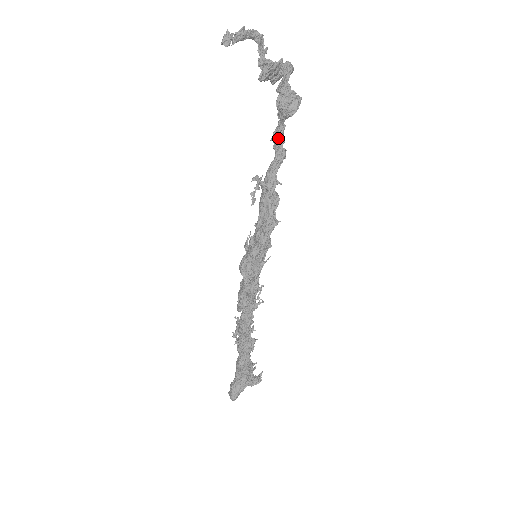
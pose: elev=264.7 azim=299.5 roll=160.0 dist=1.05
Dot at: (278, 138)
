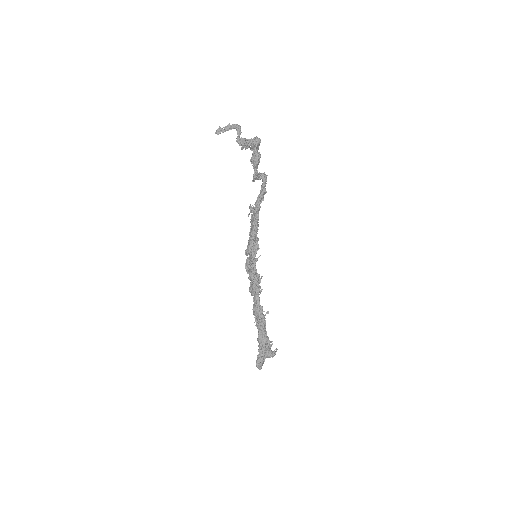
Dot at: (262, 181)
